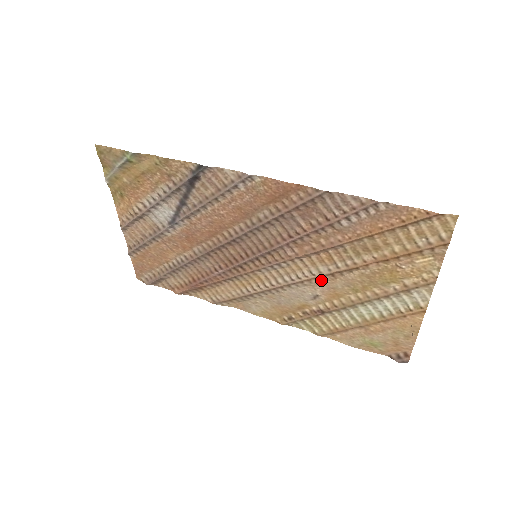
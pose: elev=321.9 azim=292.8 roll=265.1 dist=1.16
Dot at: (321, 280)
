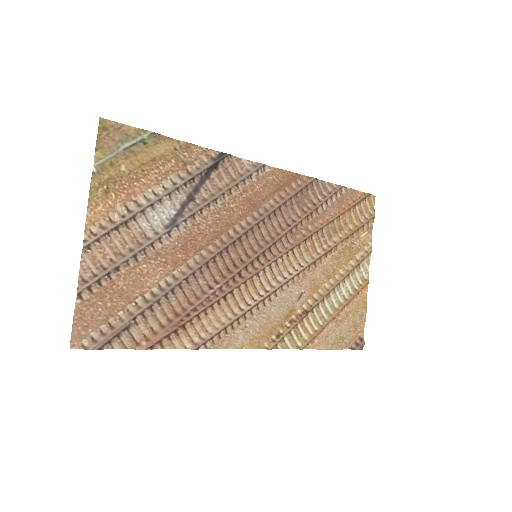
Dot at: (306, 272)
